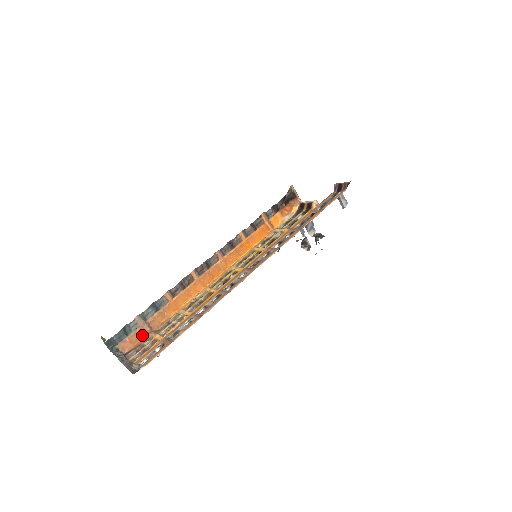
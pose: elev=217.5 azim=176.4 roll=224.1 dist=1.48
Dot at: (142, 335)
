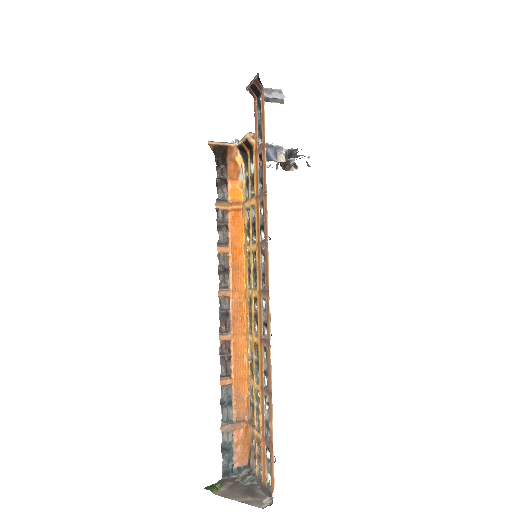
Dot at: (243, 436)
